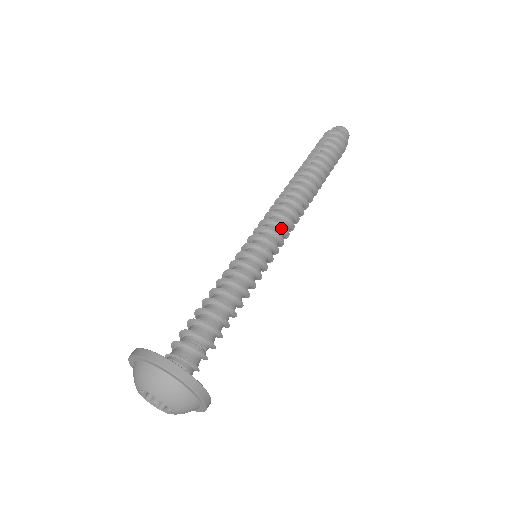
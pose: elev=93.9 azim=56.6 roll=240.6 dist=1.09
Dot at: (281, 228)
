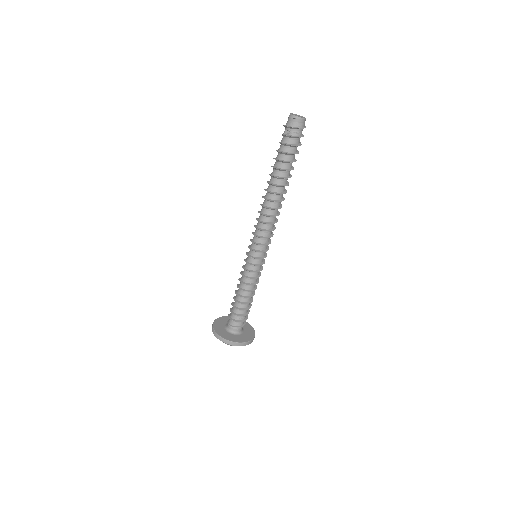
Dot at: (265, 238)
